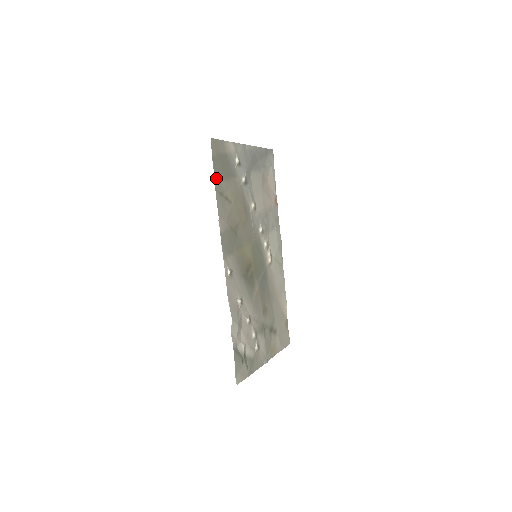
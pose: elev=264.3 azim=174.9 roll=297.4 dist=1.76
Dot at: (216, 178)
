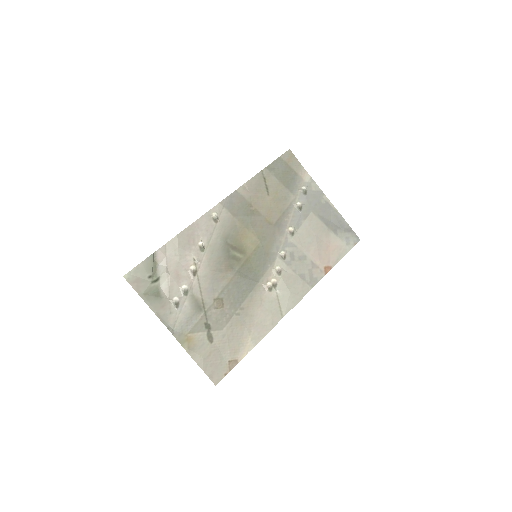
Dot at: (270, 168)
